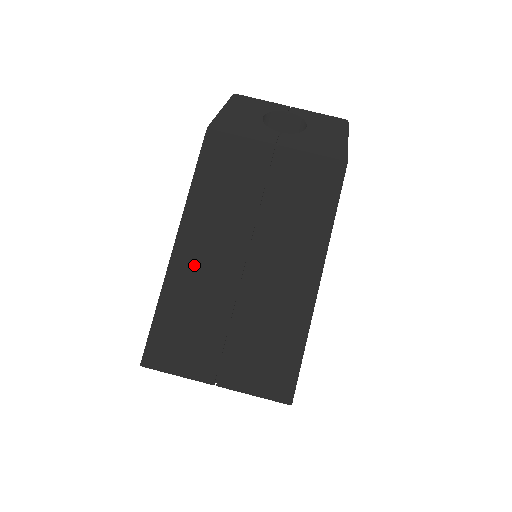
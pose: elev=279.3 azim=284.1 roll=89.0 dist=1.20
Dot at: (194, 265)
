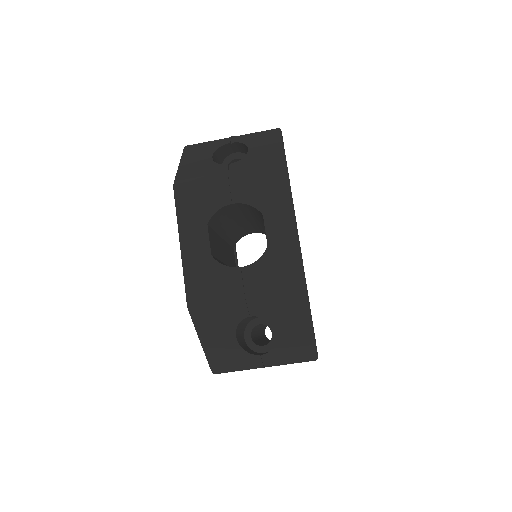
Dot at: occluded
